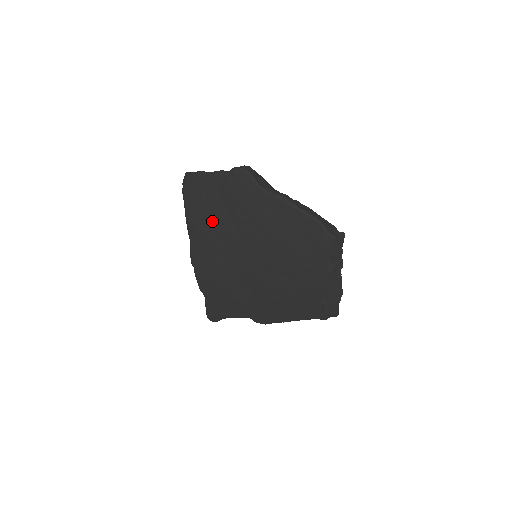
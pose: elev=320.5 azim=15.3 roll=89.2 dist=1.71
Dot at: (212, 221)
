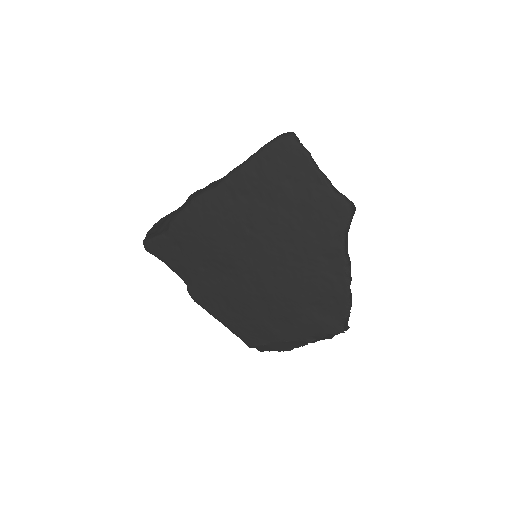
Dot at: (263, 203)
